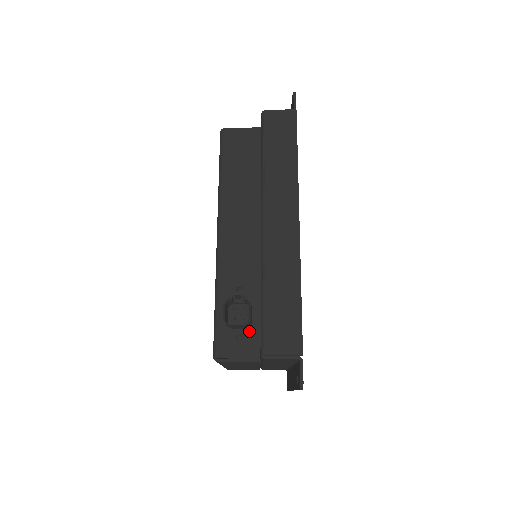
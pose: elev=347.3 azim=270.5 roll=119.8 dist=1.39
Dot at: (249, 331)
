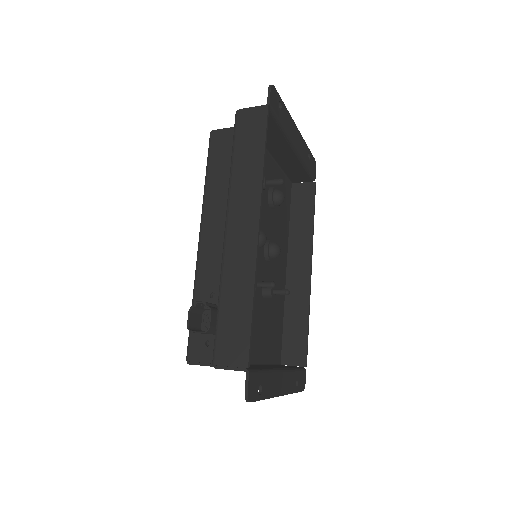
Dot at: occluded
